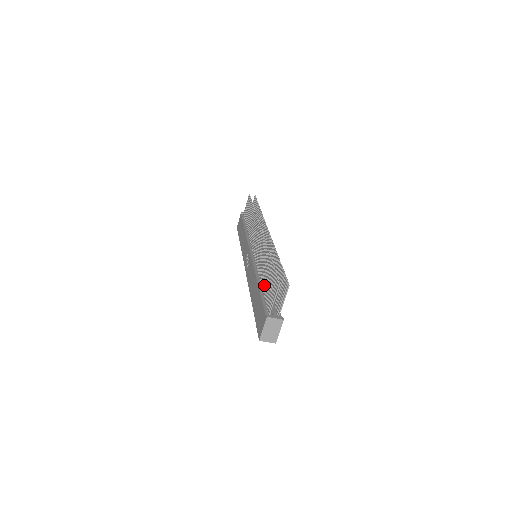
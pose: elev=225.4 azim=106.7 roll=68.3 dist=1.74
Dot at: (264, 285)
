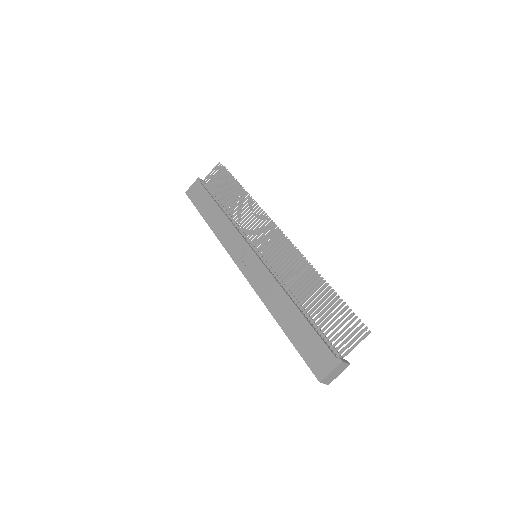
Dot at: occluded
